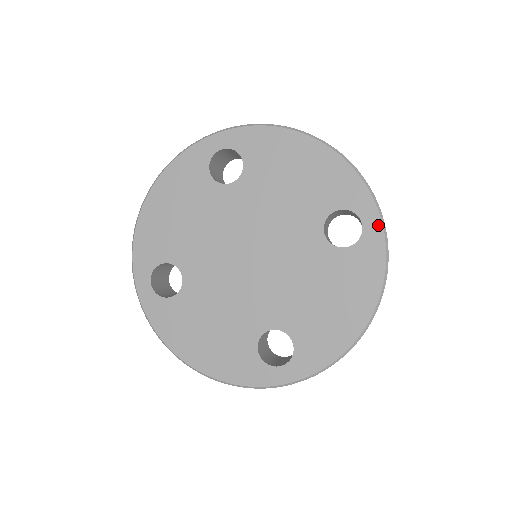
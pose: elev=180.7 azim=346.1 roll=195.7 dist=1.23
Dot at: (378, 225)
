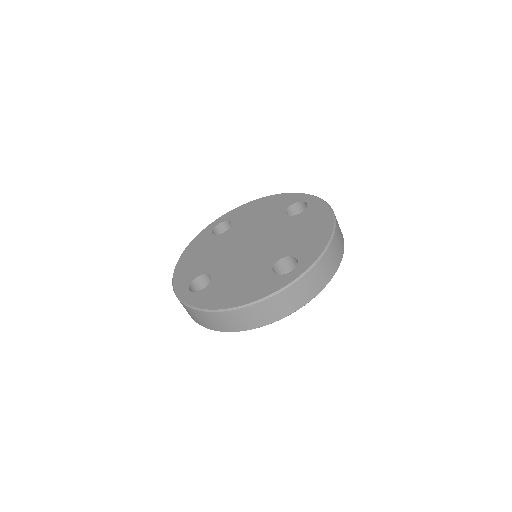
Dot at: (314, 198)
